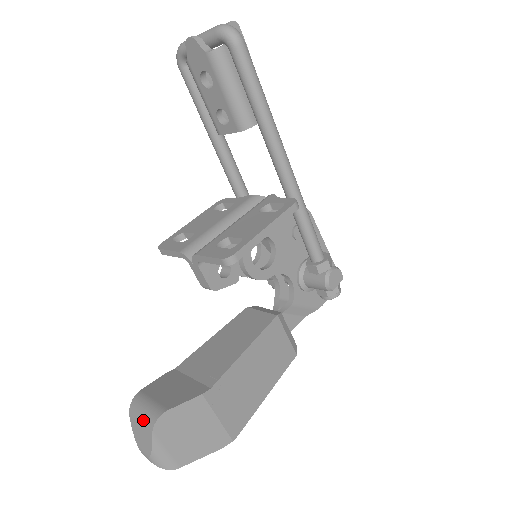
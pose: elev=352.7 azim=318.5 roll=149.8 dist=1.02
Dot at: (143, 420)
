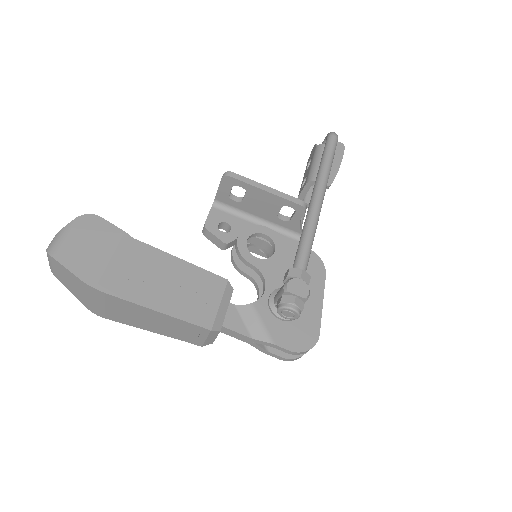
Dot at: occluded
